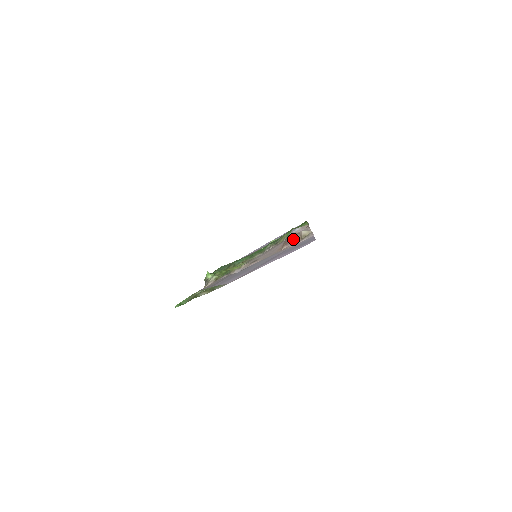
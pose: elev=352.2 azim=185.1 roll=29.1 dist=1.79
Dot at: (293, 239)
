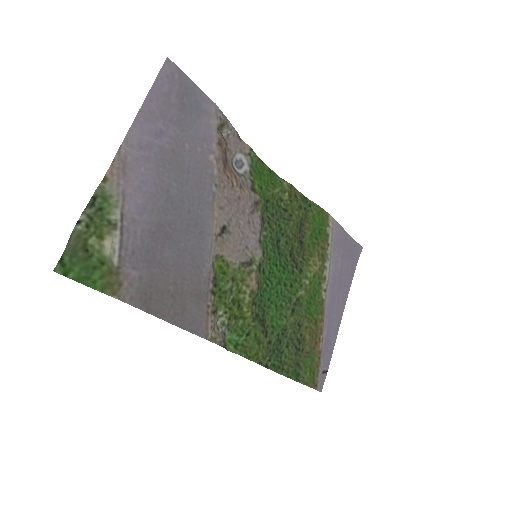
Dot at: (223, 151)
